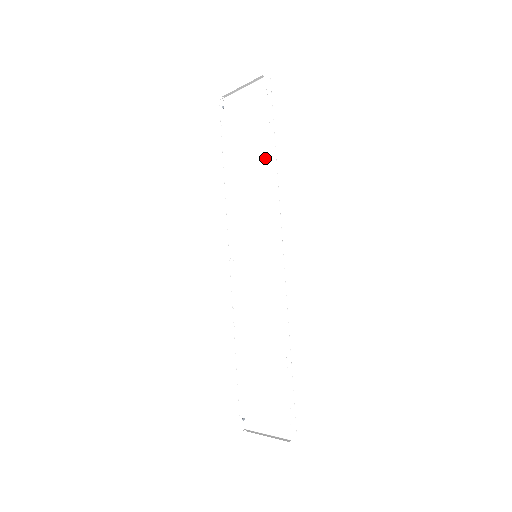
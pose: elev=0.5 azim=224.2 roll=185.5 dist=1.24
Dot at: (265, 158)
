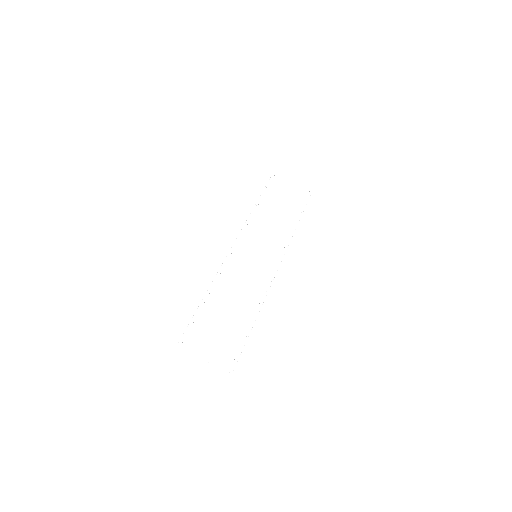
Dot at: (290, 220)
